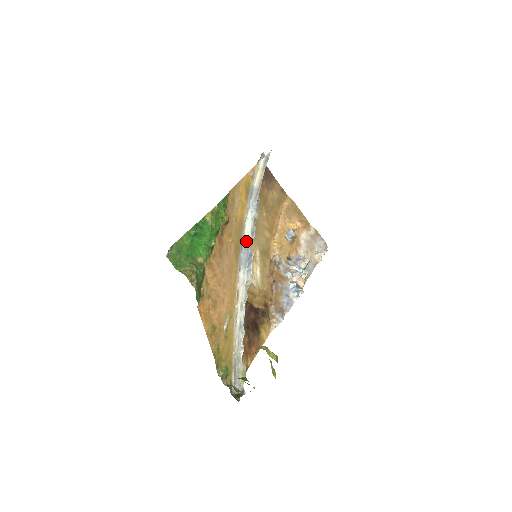
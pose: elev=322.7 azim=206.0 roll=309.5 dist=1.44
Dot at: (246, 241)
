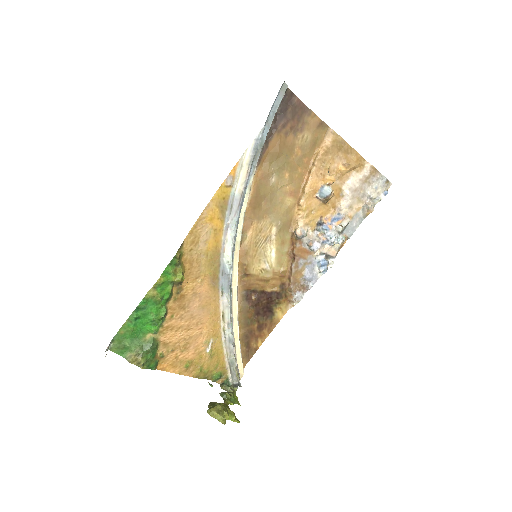
Dot at: (226, 266)
